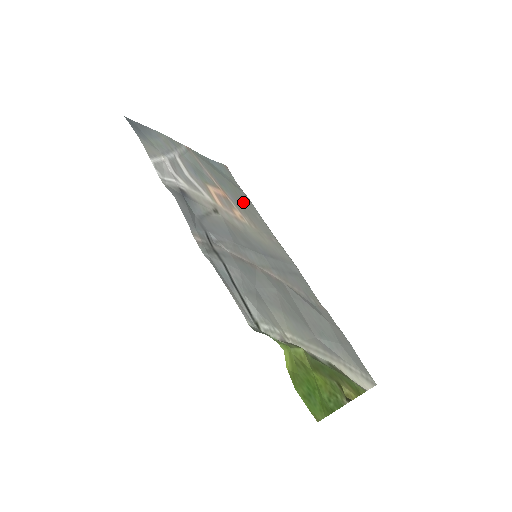
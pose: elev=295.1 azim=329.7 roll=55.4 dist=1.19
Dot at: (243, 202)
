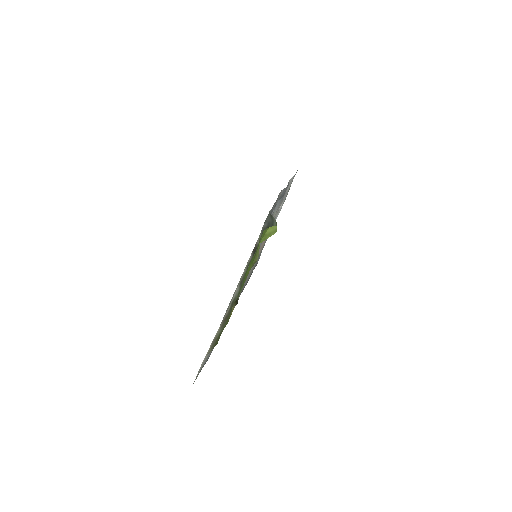
Dot at: occluded
